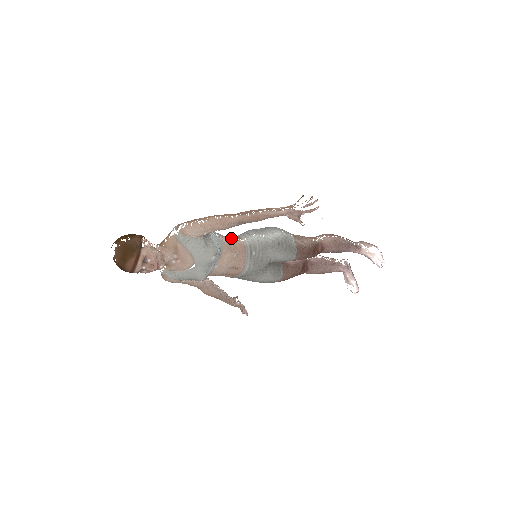
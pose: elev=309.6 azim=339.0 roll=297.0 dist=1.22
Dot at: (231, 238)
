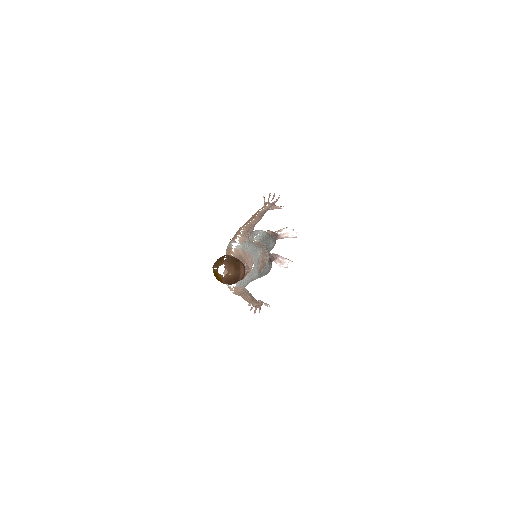
Dot at: occluded
